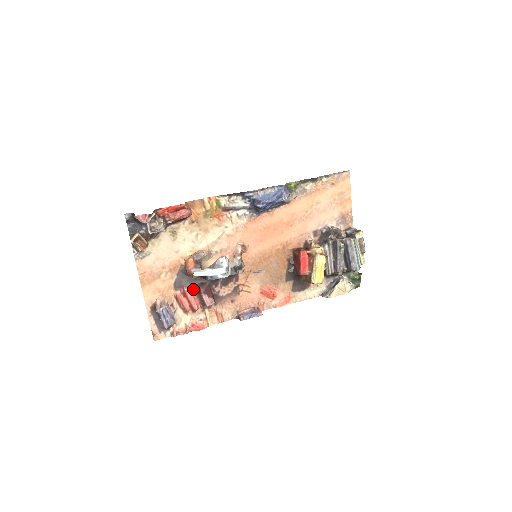
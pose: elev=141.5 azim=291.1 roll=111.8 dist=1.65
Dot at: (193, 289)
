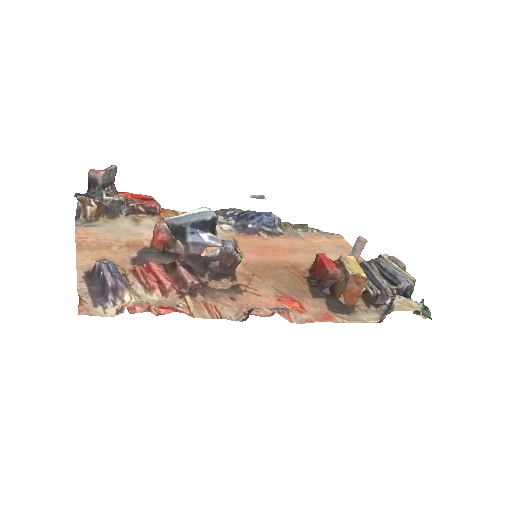
Dot at: (163, 266)
